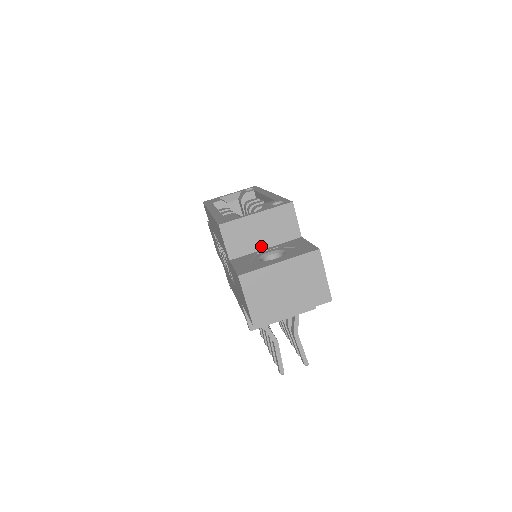
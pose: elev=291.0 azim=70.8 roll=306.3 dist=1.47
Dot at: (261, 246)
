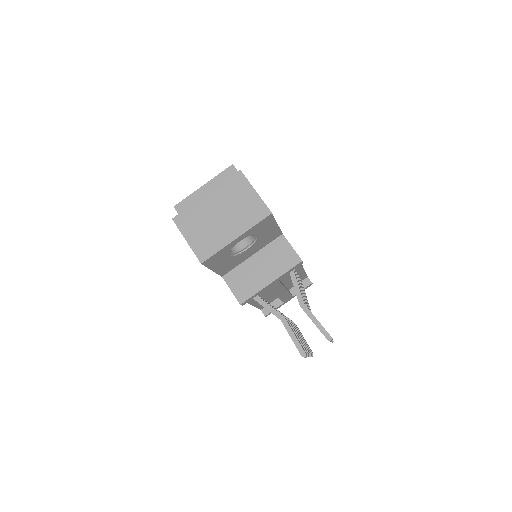
Dot at: occluded
